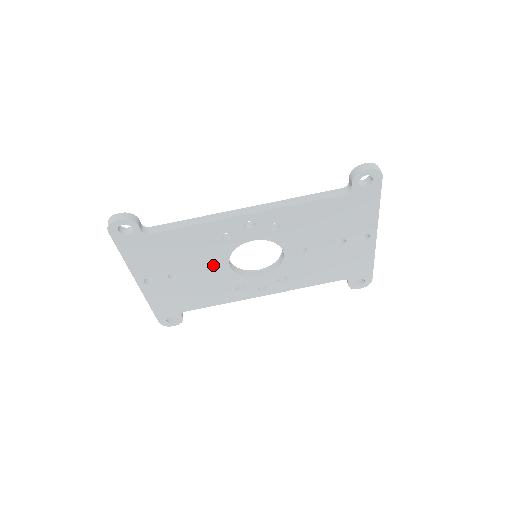
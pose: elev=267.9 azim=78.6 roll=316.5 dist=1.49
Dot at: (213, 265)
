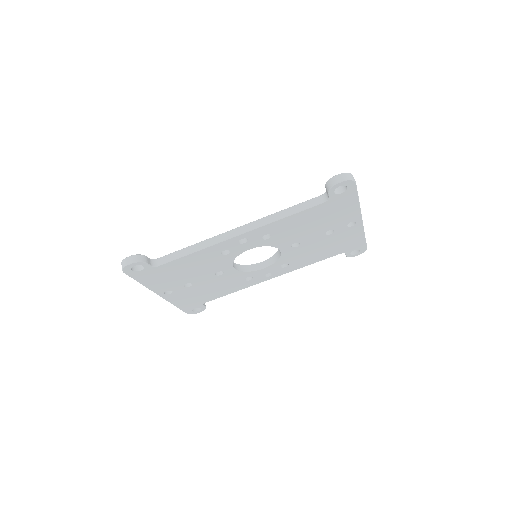
Dot at: occluded
